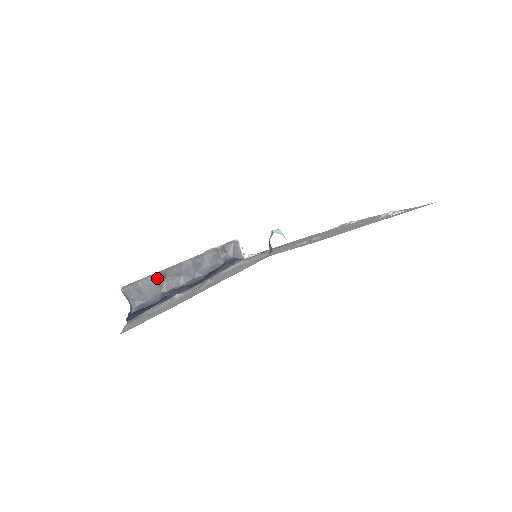
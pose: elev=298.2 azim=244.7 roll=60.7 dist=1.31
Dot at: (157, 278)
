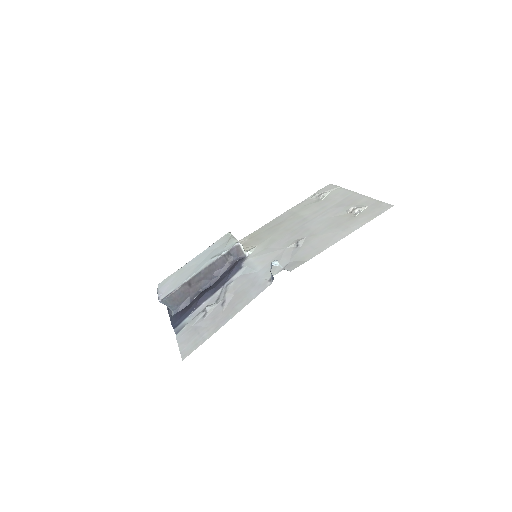
Dot at: (184, 288)
